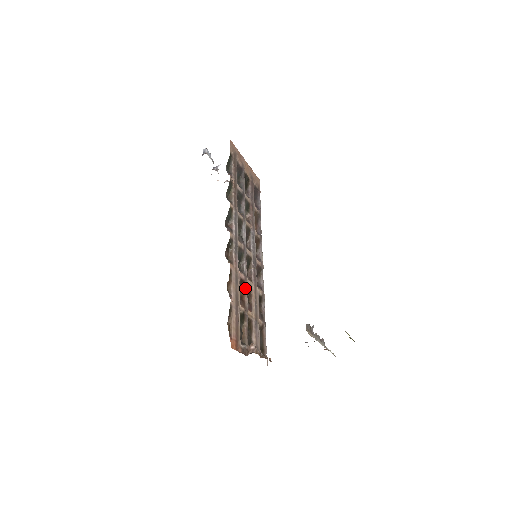
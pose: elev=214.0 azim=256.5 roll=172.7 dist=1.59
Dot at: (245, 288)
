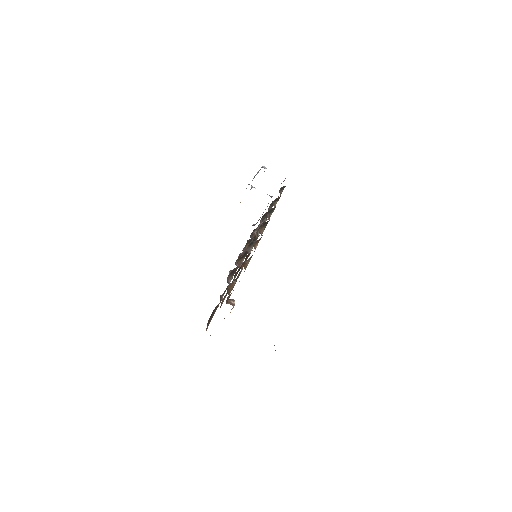
Dot at: occluded
